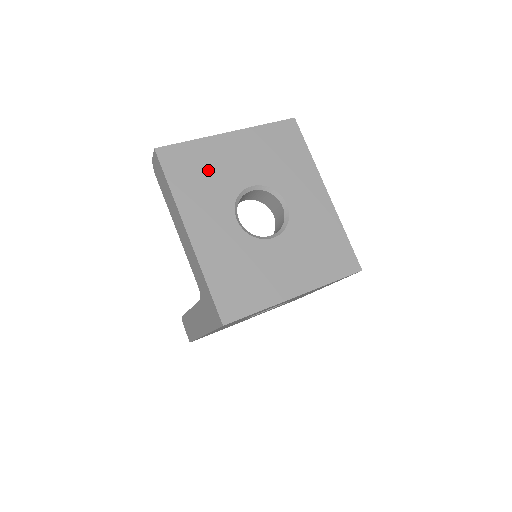
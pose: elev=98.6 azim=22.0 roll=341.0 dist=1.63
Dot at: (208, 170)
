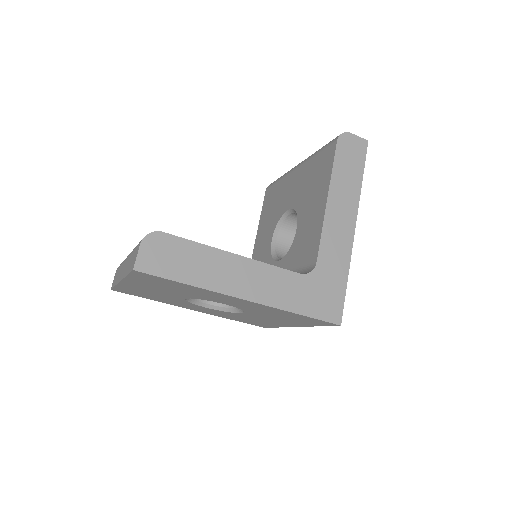
Dot at: (150, 295)
